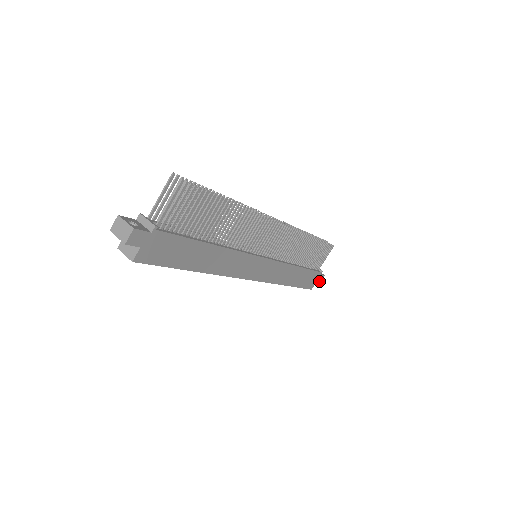
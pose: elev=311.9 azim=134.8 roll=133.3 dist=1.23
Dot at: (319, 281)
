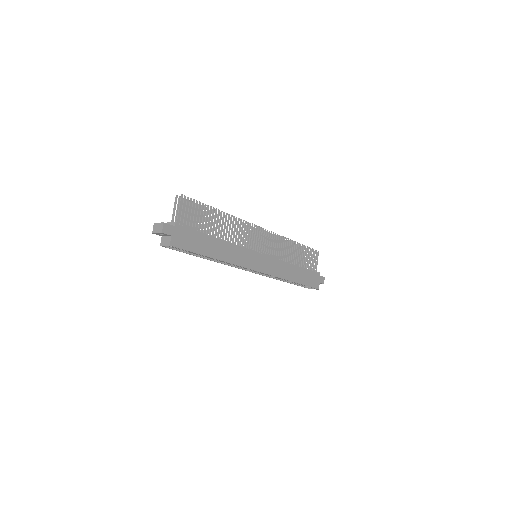
Dot at: (322, 282)
